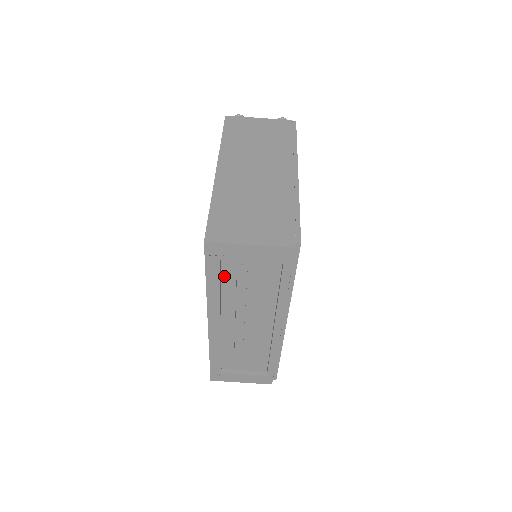
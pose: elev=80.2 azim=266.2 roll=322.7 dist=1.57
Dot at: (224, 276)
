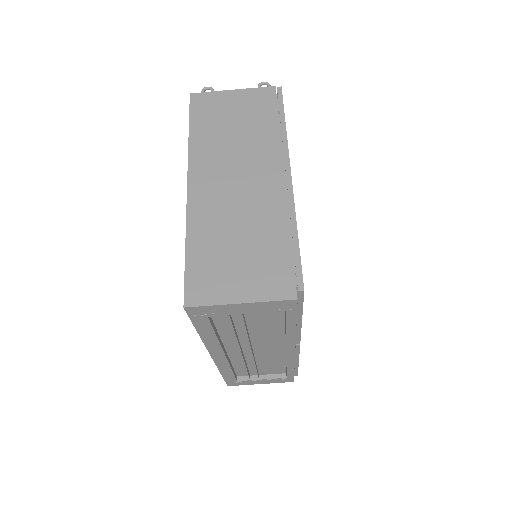
Dot at: (218, 323)
